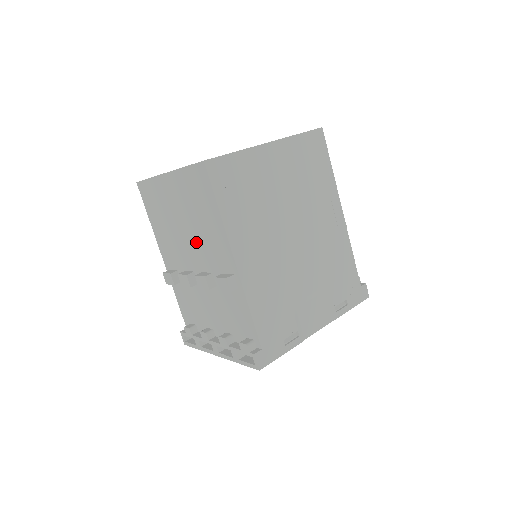
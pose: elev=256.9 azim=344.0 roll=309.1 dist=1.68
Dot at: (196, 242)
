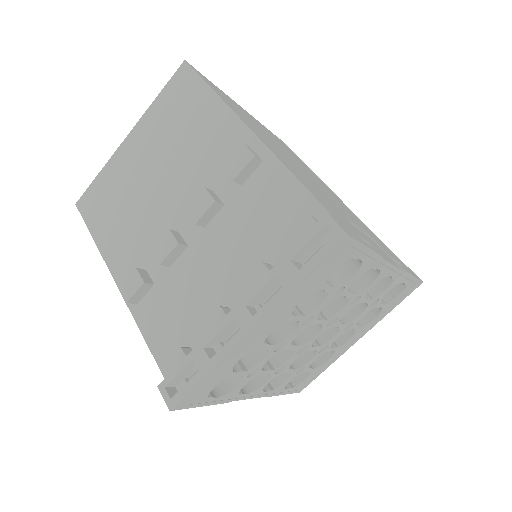
Dot at: (180, 176)
